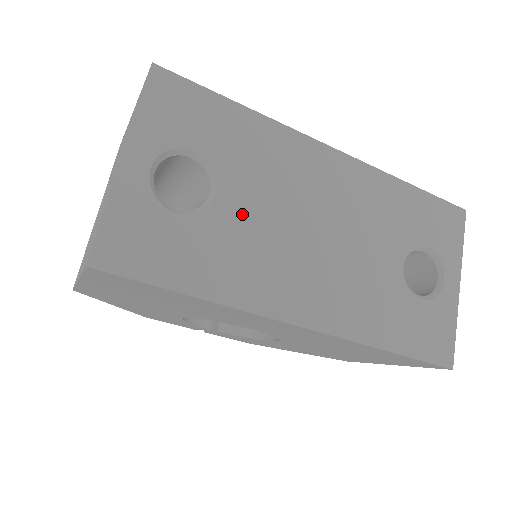
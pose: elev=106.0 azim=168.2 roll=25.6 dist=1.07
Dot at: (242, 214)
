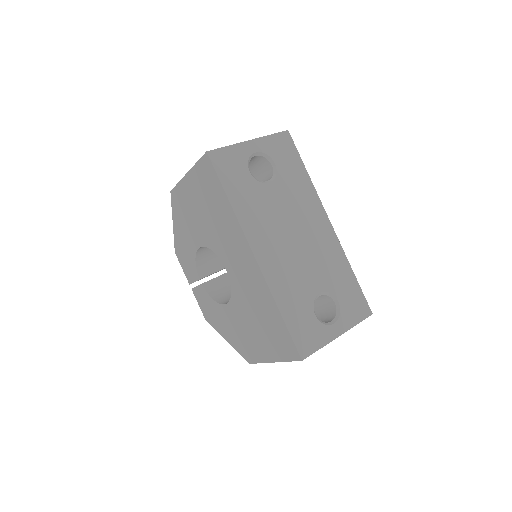
Dot at: (272, 198)
